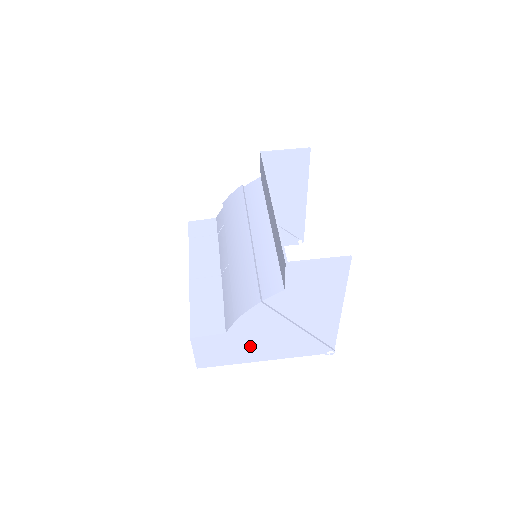
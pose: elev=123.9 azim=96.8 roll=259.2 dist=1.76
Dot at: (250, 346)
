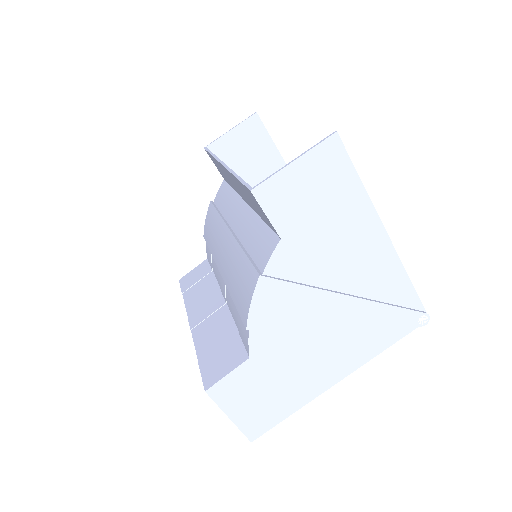
Dot at: (300, 365)
